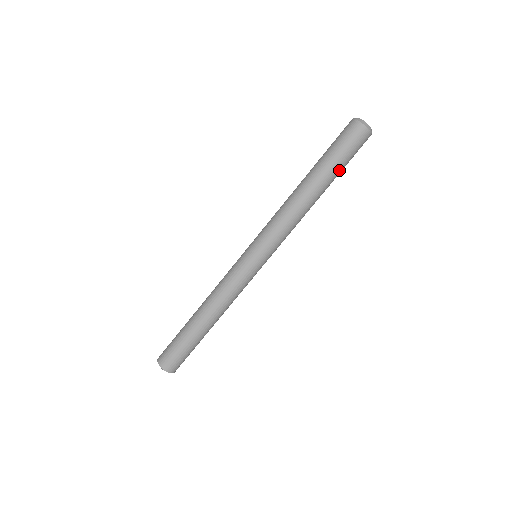
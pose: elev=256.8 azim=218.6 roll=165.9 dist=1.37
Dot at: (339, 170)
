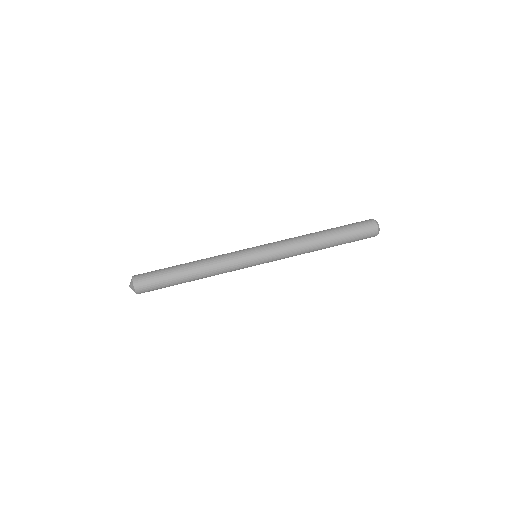
Dot at: (344, 232)
